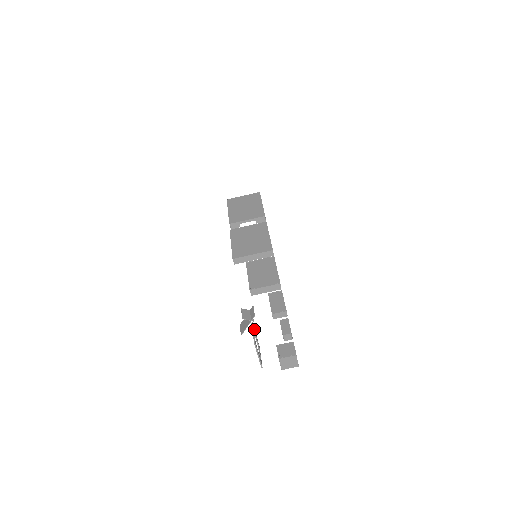
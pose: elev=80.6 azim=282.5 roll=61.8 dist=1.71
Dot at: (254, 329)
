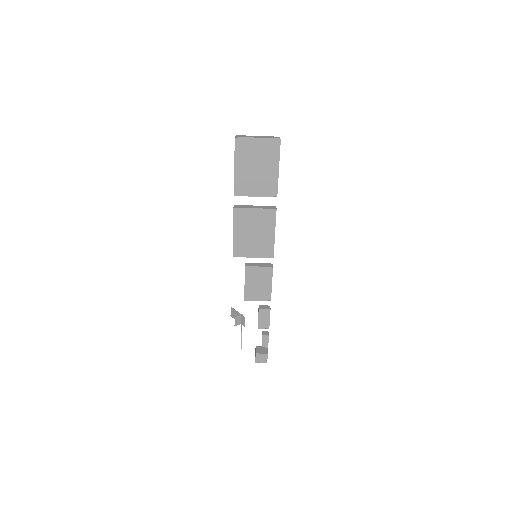
Dot at: occluded
